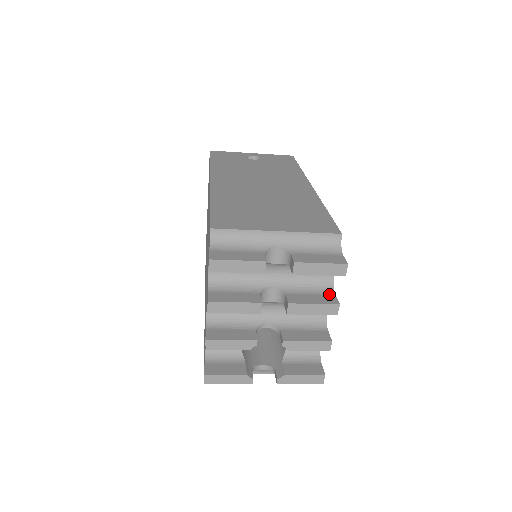
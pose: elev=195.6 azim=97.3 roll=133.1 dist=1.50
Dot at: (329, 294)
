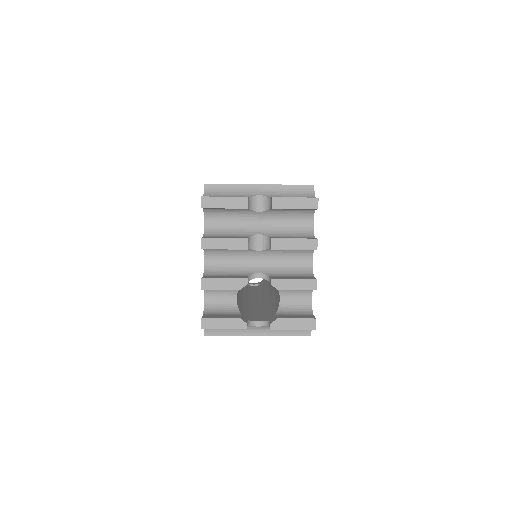
Dot at: (309, 237)
